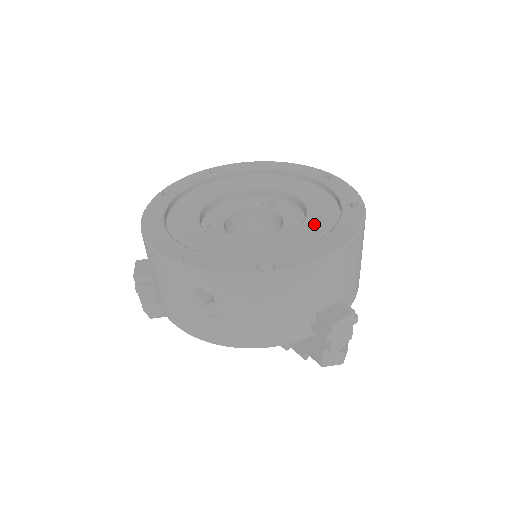
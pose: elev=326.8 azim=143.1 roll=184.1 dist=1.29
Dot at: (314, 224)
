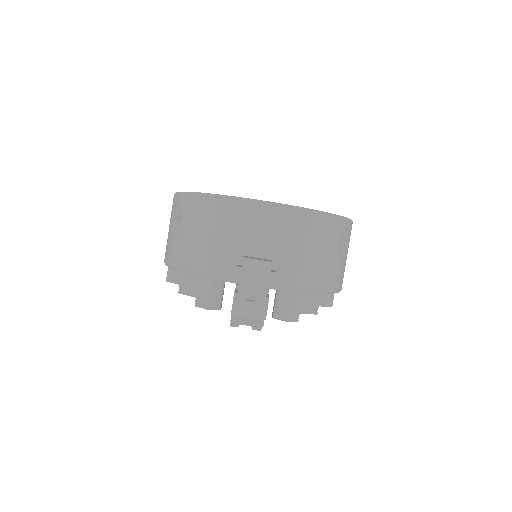
Dot at: occluded
